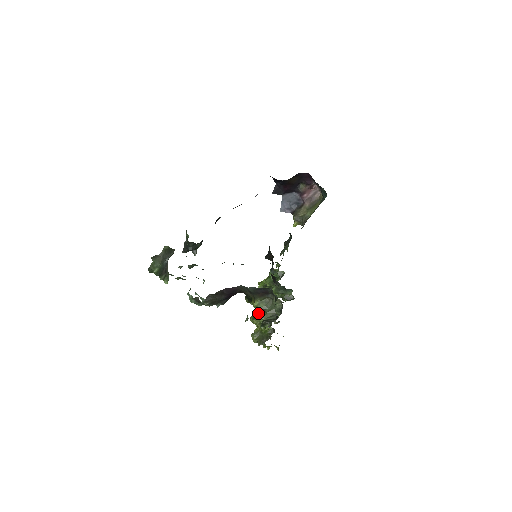
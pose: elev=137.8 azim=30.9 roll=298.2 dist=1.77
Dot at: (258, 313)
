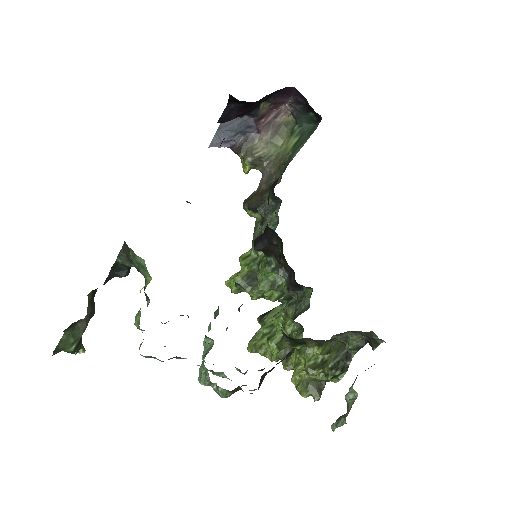
Dot at: (314, 358)
